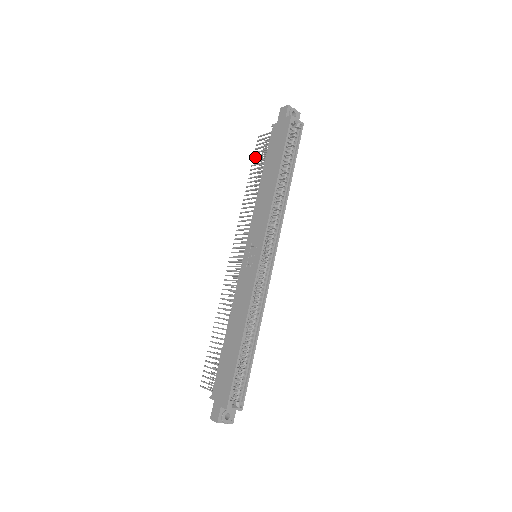
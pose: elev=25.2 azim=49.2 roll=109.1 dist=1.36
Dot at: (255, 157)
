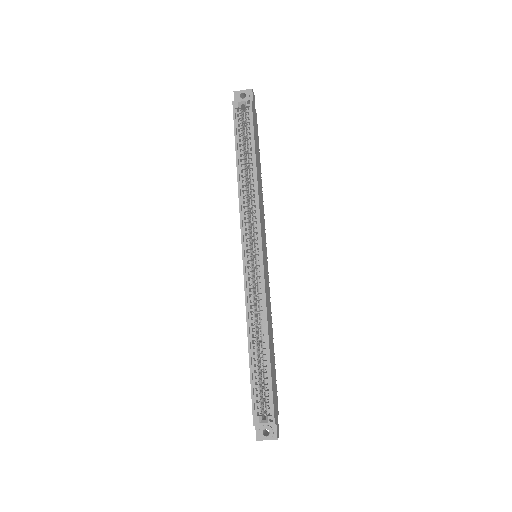
Dot at: occluded
